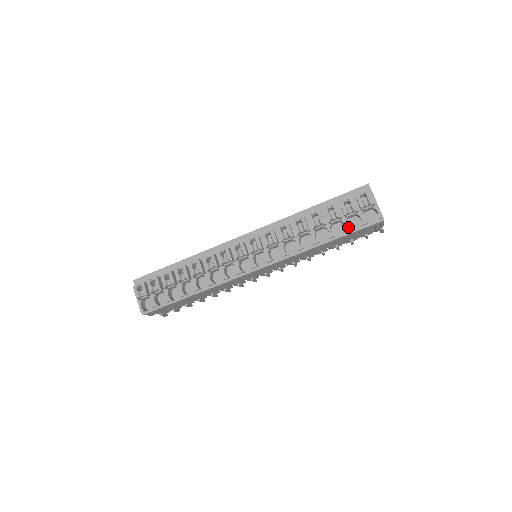
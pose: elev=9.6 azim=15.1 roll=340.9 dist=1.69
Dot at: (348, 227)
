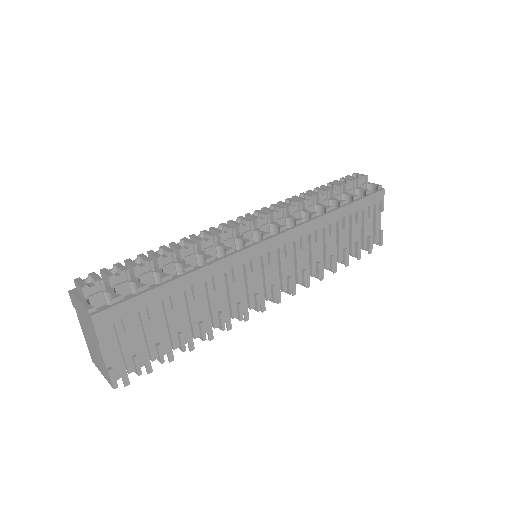
Dot at: (354, 195)
